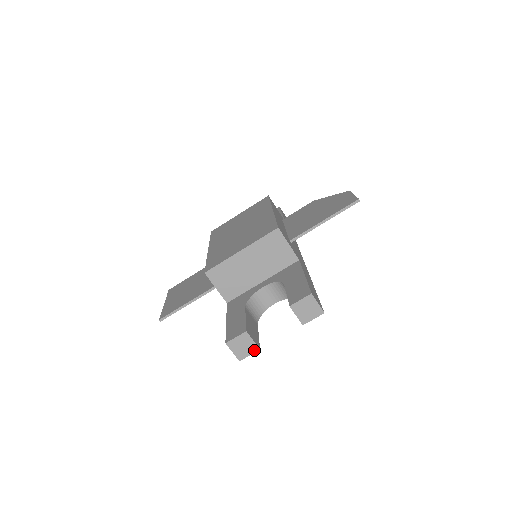
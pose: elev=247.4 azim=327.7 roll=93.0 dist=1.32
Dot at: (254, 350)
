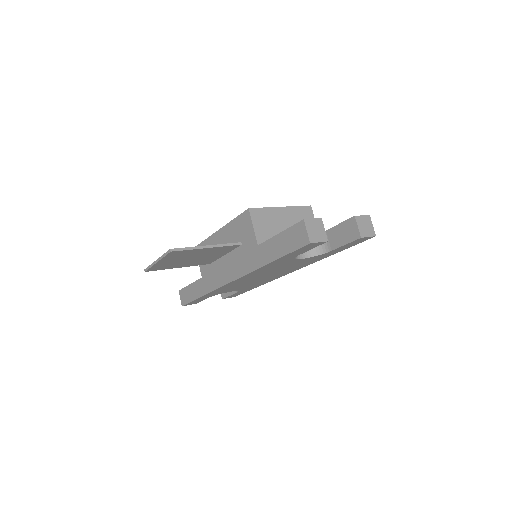
Dot at: (324, 239)
